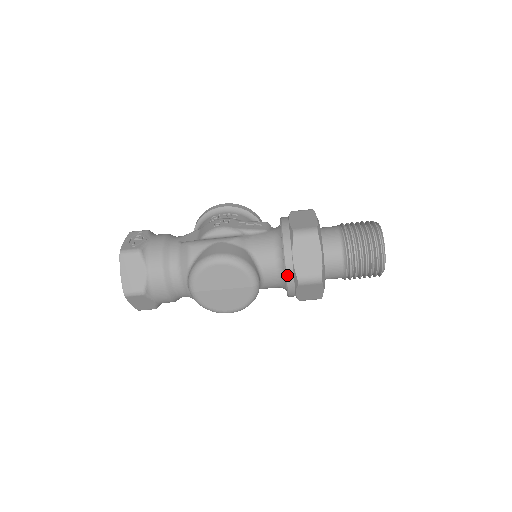
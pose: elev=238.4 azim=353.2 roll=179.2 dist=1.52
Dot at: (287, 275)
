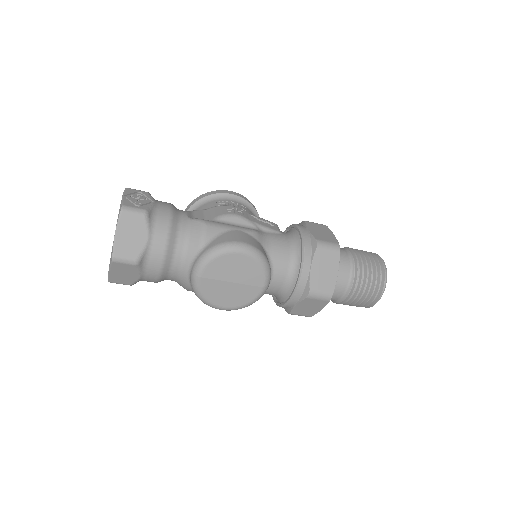
Dot at: (299, 284)
